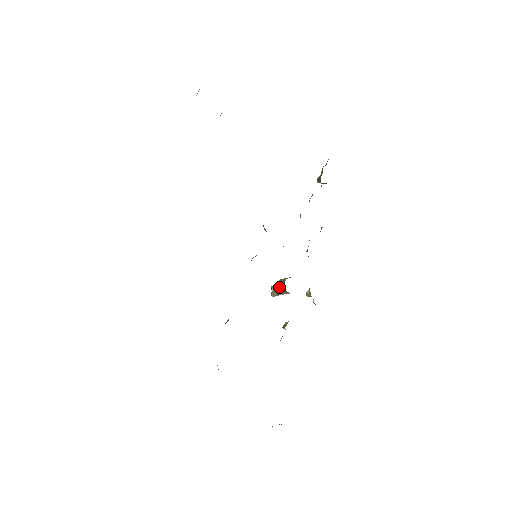
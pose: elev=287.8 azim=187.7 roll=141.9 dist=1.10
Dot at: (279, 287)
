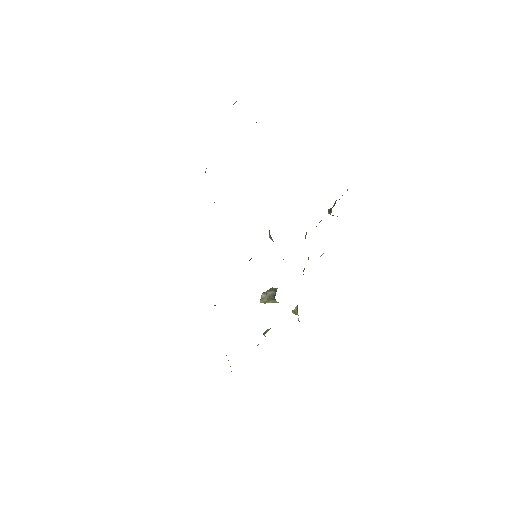
Dot at: (269, 294)
